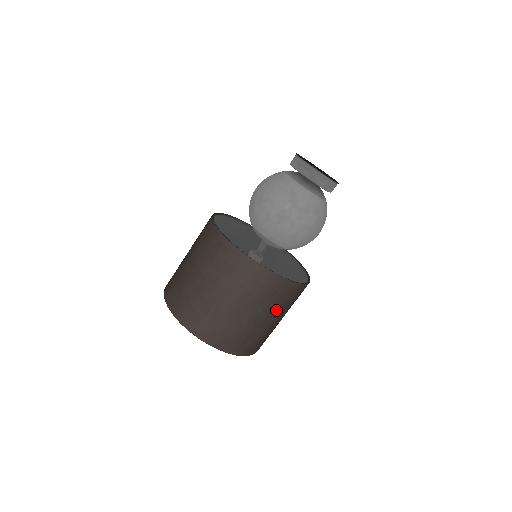
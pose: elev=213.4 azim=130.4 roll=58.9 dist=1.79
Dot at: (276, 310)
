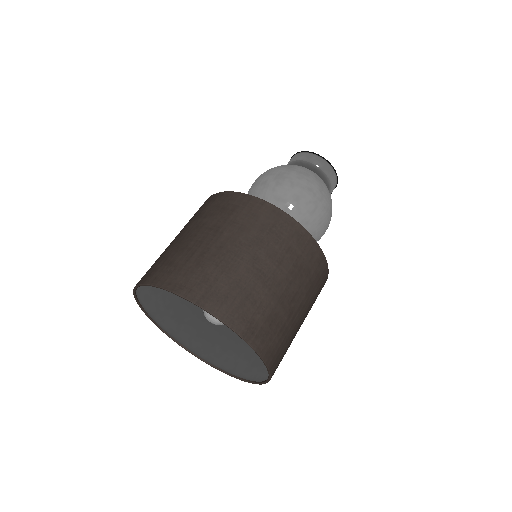
Dot at: (285, 266)
